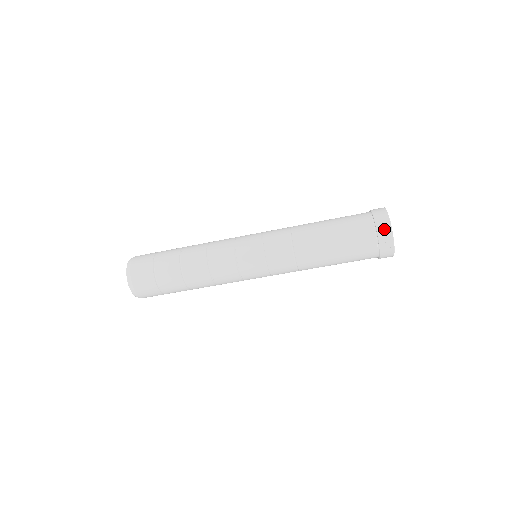
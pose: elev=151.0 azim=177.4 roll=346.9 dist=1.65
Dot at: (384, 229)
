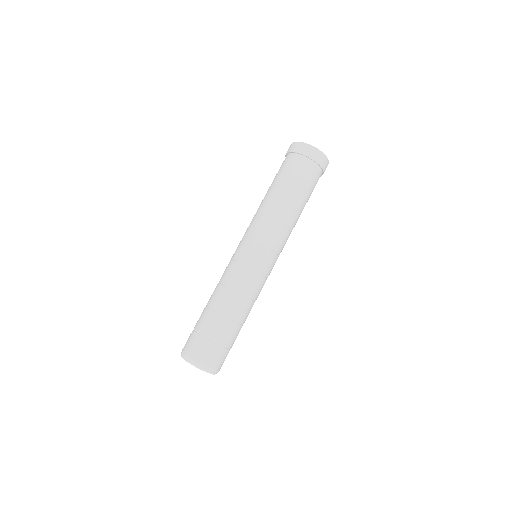
Dot at: (319, 157)
